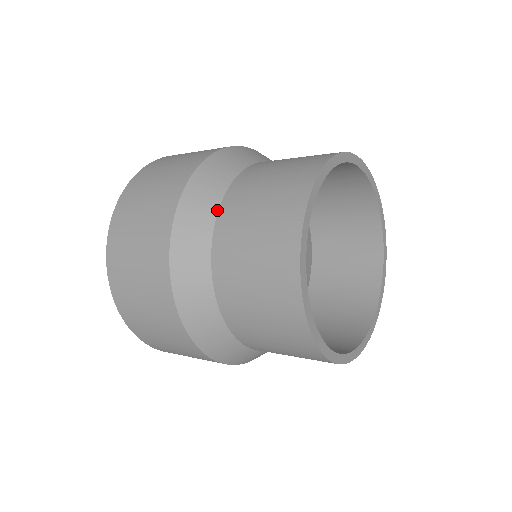
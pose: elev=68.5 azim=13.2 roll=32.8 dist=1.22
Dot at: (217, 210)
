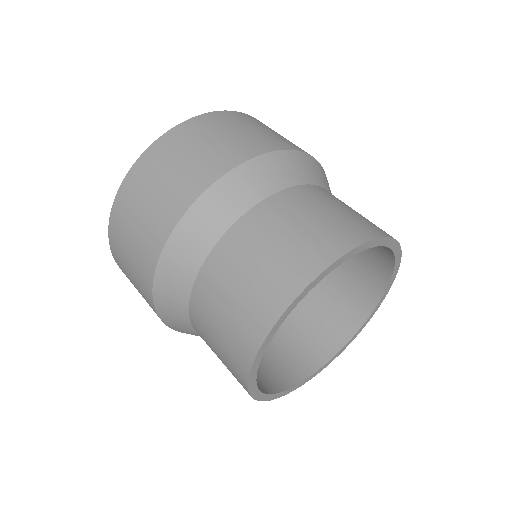
Dot at: (308, 183)
